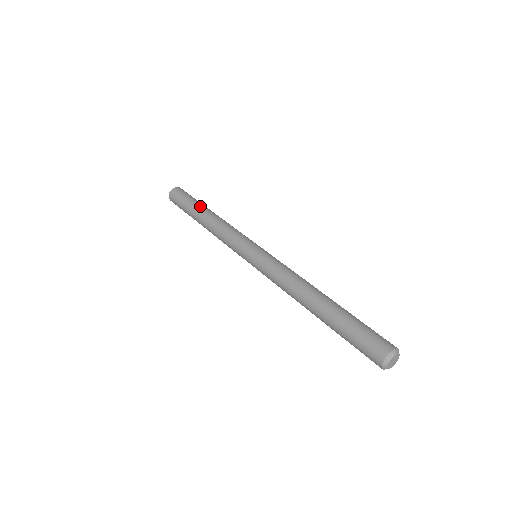
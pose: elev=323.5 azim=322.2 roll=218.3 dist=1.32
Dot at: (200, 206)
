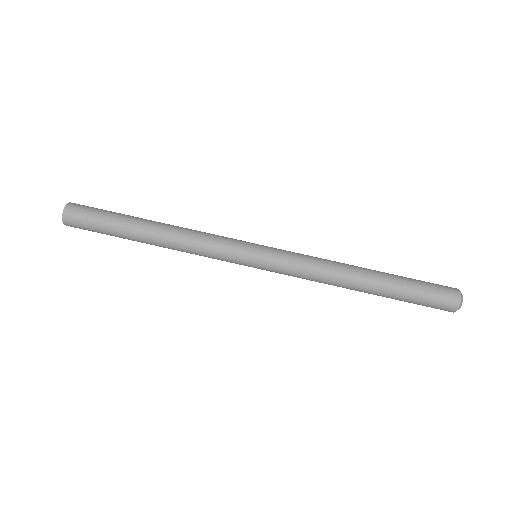
Dot at: (133, 222)
